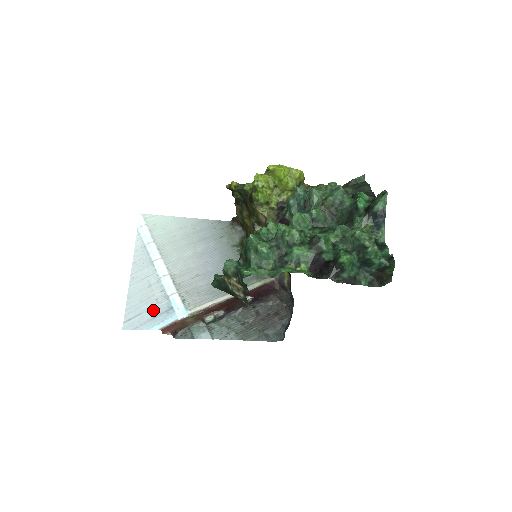
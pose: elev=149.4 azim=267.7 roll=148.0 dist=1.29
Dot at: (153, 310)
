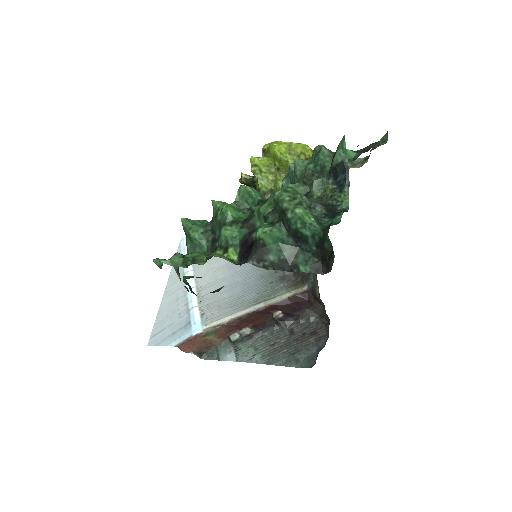
Dot at: (174, 325)
